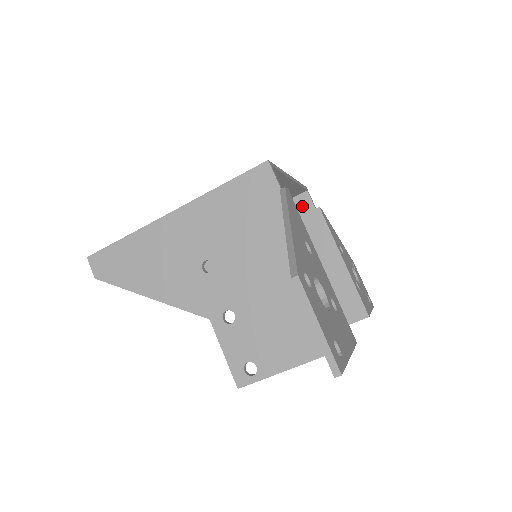
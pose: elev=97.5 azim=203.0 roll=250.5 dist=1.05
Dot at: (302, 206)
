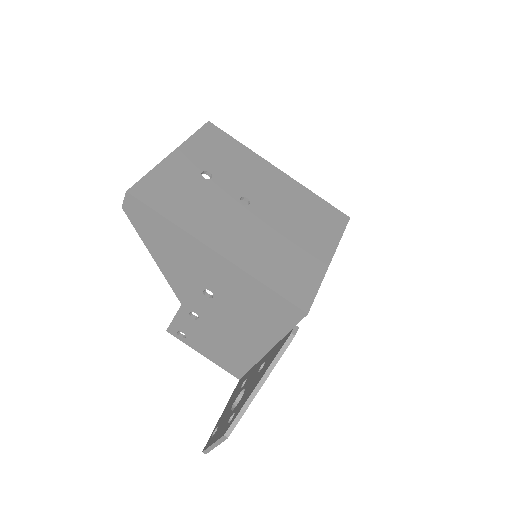
Dot at: occluded
